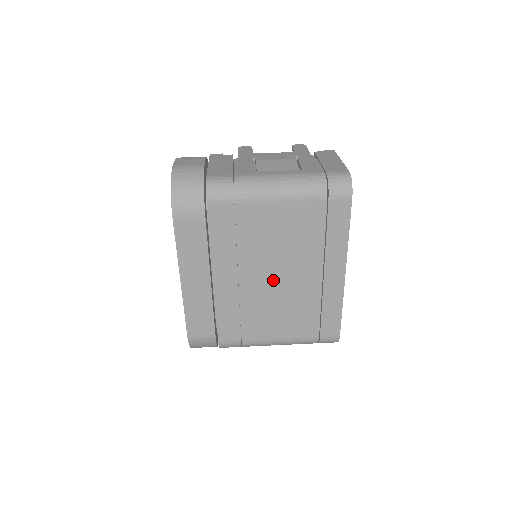
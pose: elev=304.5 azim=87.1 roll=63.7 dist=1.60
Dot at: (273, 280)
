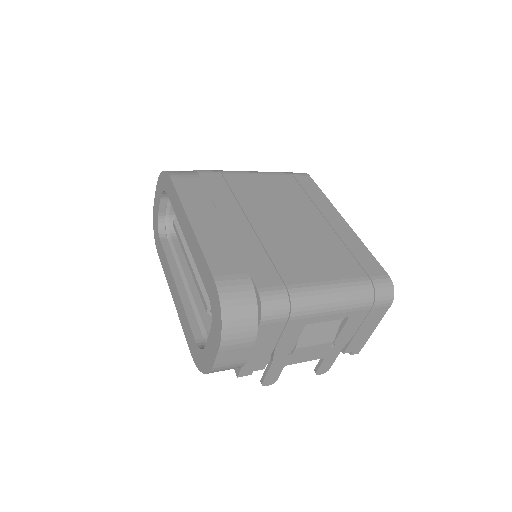
Dot at: (284, 224)
